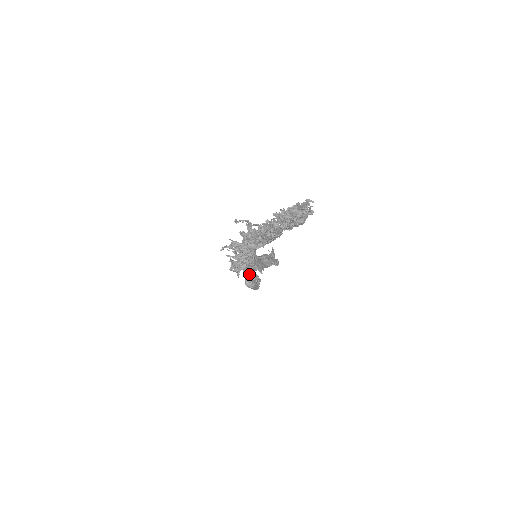
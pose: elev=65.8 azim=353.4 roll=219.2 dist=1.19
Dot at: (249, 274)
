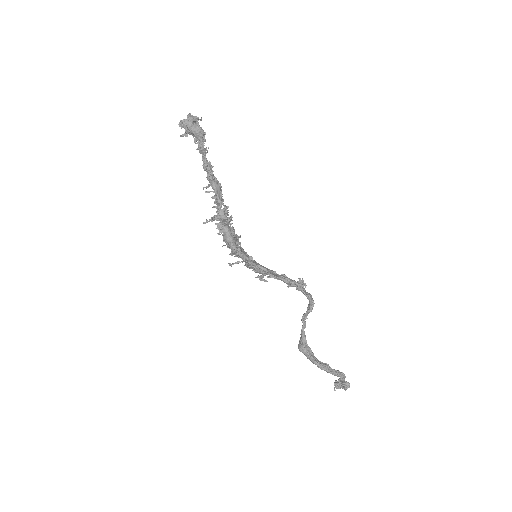
Dot at: (301, 333)
